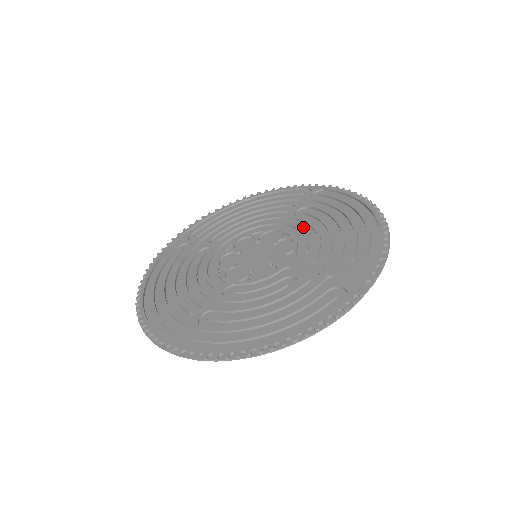
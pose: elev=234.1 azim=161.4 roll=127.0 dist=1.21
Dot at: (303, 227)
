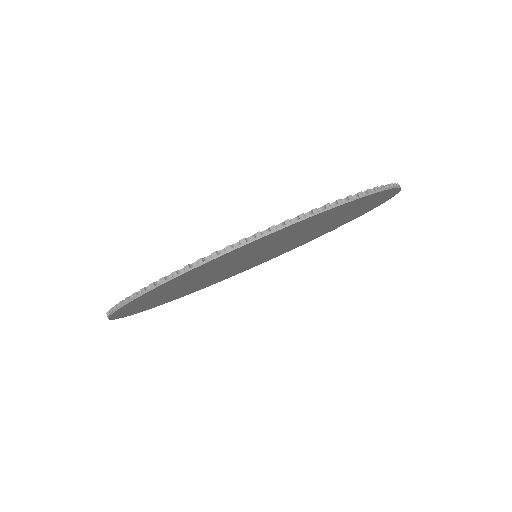
Dot at: occluded
